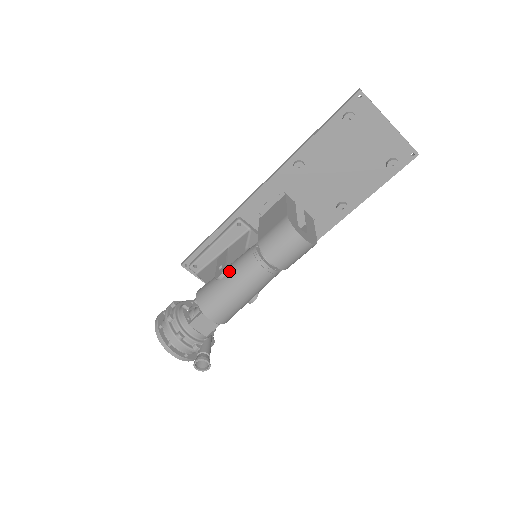
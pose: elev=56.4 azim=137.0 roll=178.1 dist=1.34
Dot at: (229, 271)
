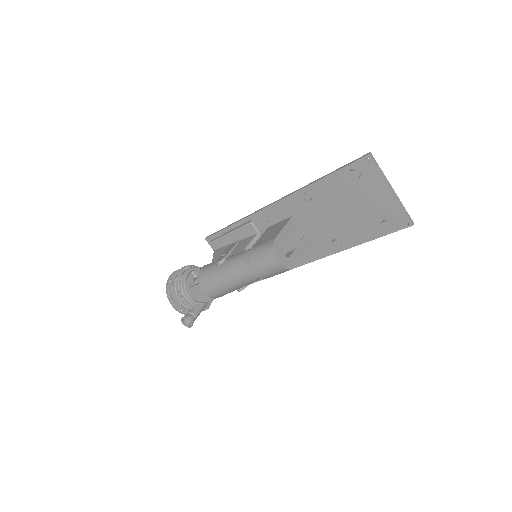
Dot at: (225, 262)
